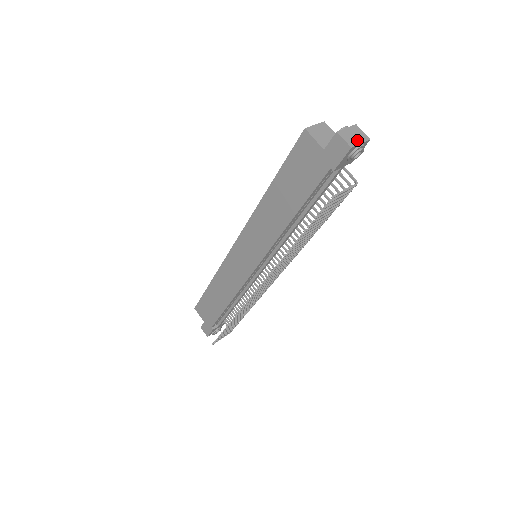
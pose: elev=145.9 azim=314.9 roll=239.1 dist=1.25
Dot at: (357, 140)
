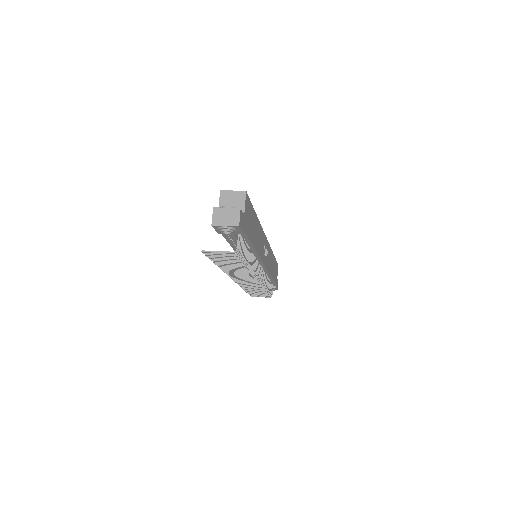
Dot at: (225, 222)
